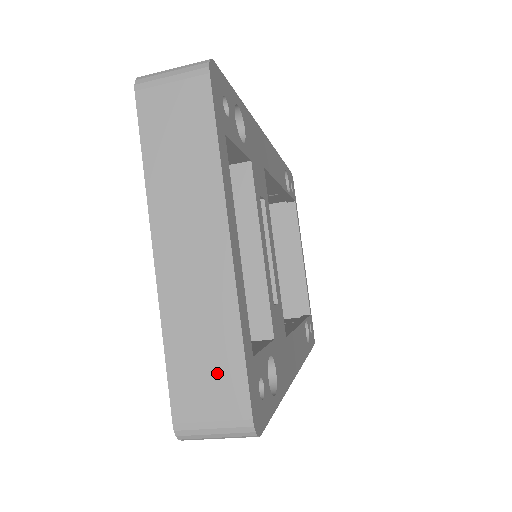
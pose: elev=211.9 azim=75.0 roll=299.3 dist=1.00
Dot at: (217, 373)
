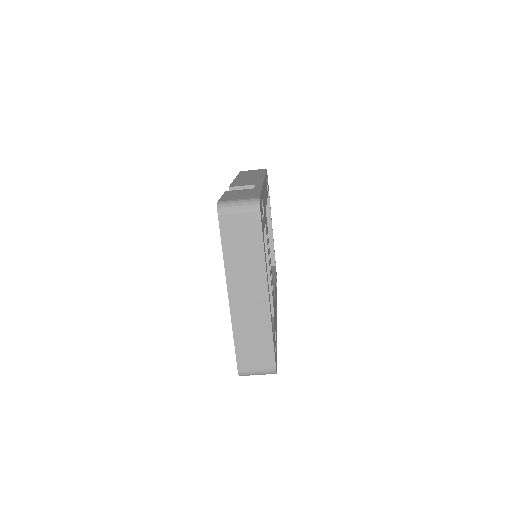
Dot at: (260, 350)
